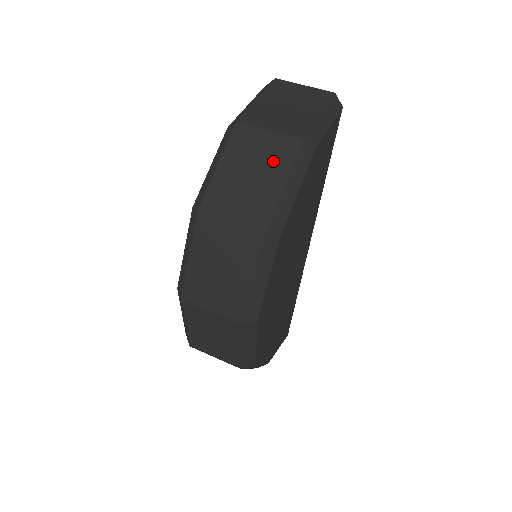
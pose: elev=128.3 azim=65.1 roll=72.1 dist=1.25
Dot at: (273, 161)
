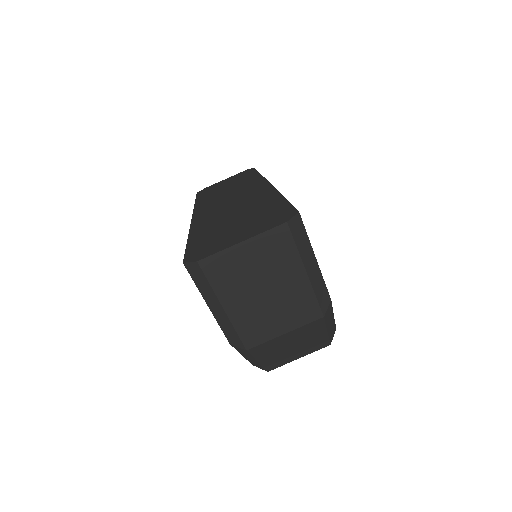
Dot at: (306, 335)
